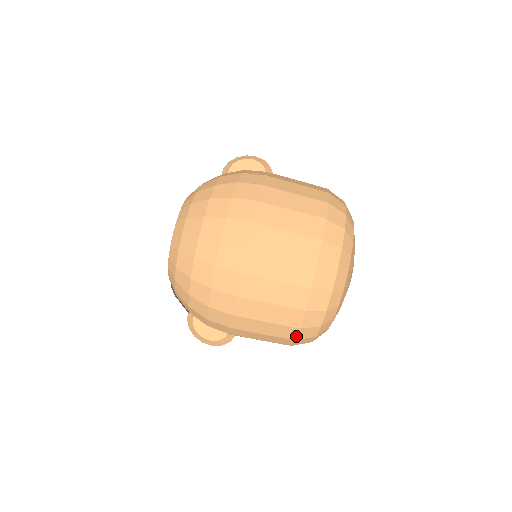
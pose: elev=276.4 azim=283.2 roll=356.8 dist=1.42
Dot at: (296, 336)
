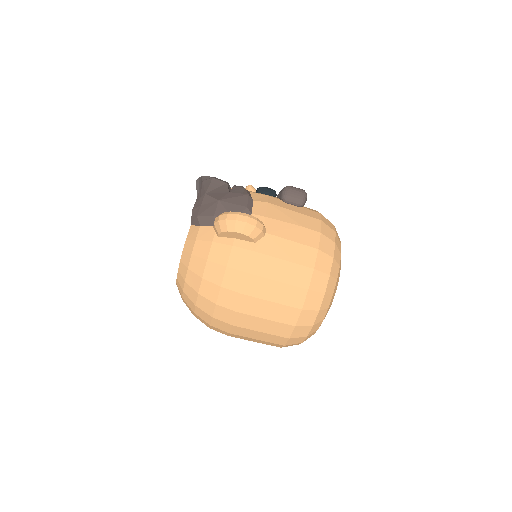
Dot at: occluded
